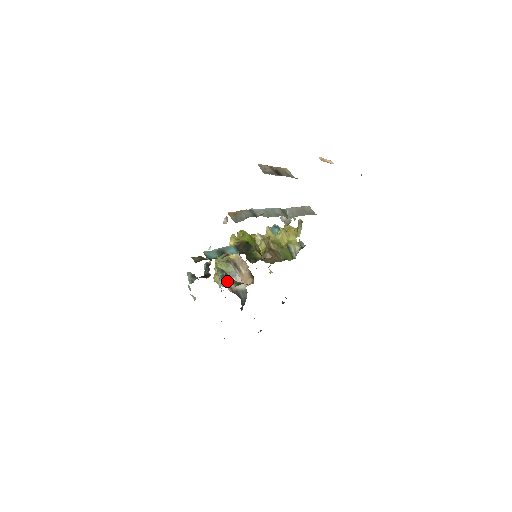
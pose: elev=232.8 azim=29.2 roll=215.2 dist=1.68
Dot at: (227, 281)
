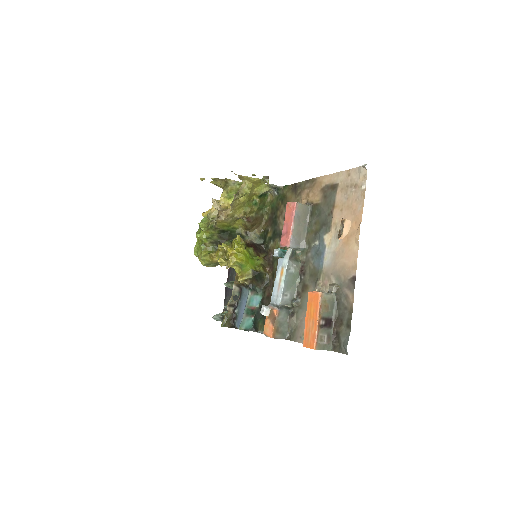
Dot at: occluded
